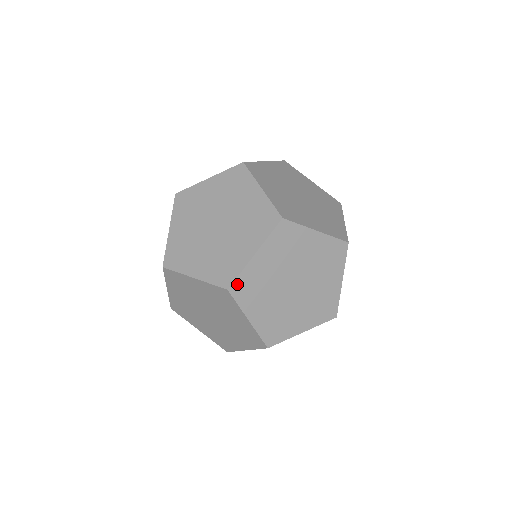
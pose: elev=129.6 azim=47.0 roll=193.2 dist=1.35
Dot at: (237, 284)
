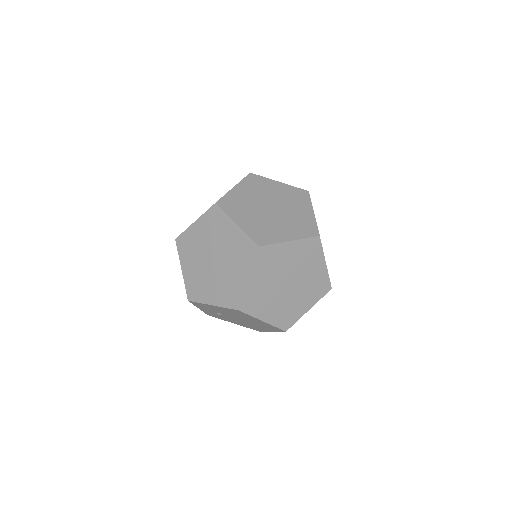
Dot at: (266, 249)
